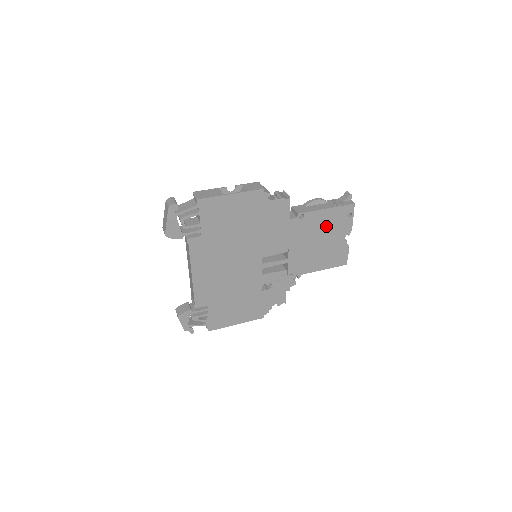
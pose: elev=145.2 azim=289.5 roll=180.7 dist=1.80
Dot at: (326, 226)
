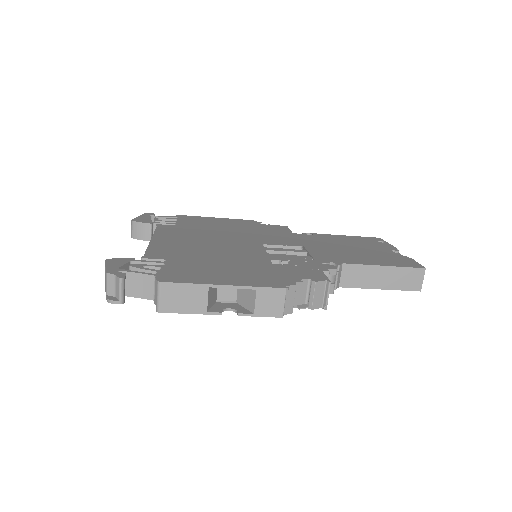
Dot at: (351, 243)
